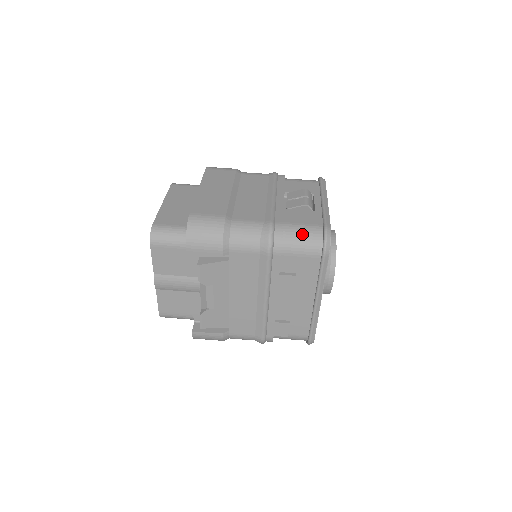
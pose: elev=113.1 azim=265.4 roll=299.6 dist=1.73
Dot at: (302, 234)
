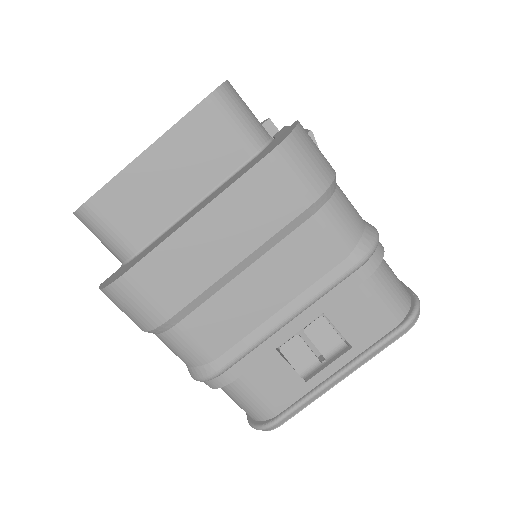
Dot at: (243, 401)
